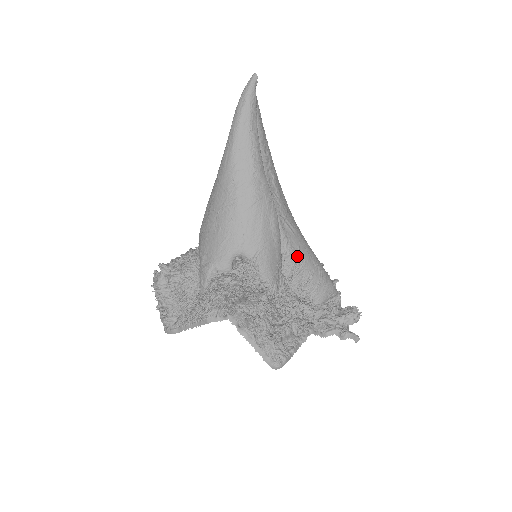
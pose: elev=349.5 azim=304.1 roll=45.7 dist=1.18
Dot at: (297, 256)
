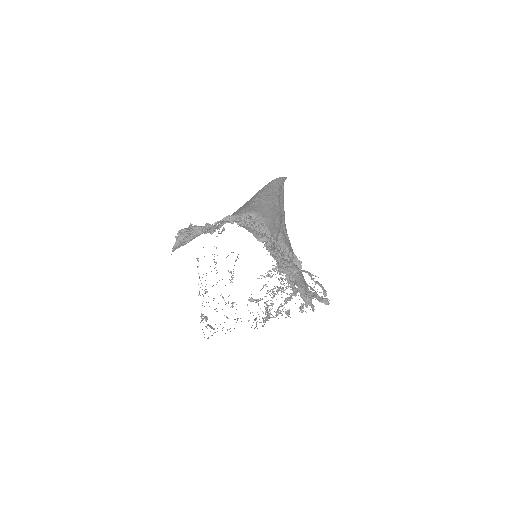
Dot at: (288, 249)
